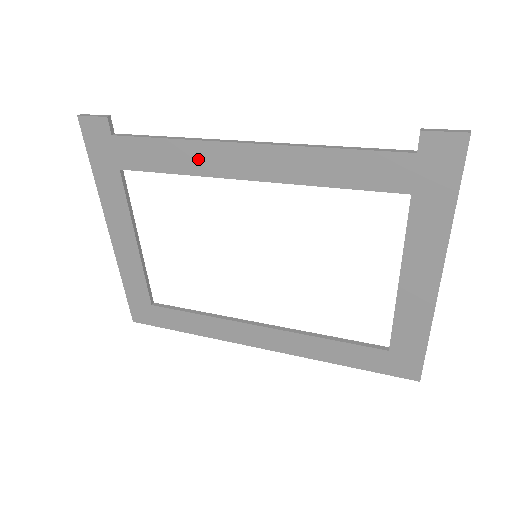
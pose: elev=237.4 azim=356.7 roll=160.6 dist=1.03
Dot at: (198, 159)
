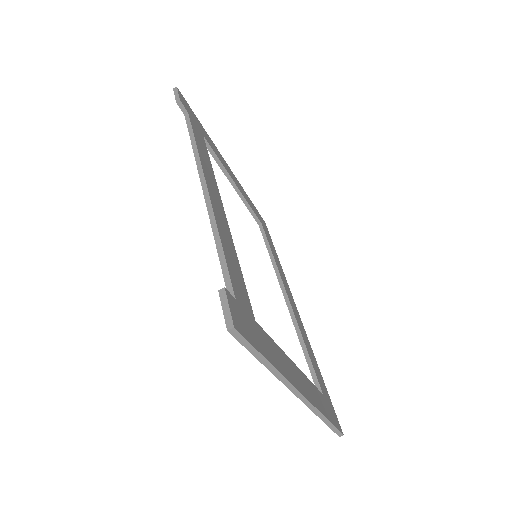
Dot at: occluded
